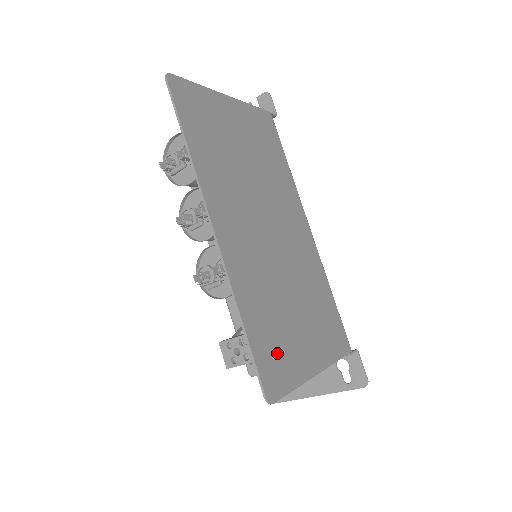
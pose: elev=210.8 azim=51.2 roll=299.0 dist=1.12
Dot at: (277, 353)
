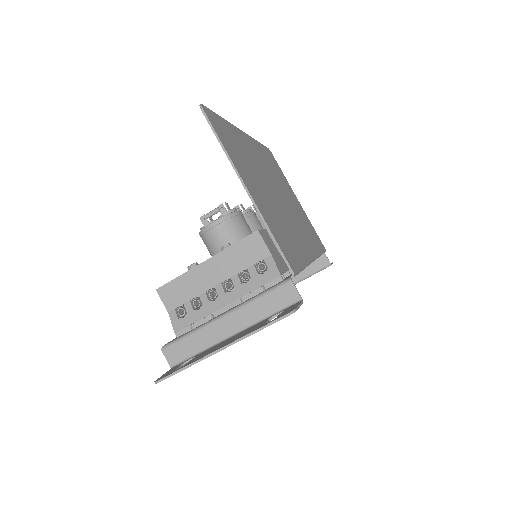
Dot at: (229, 141)
